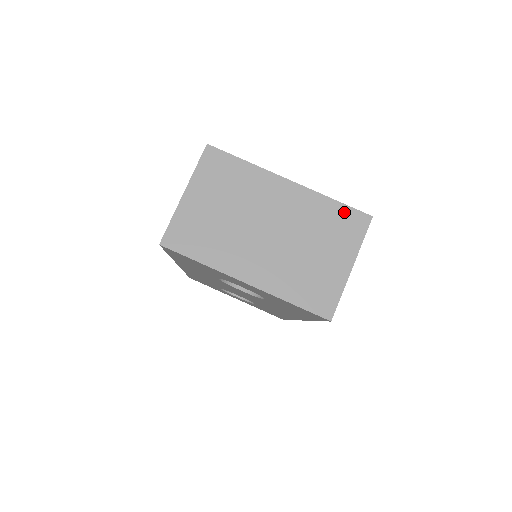
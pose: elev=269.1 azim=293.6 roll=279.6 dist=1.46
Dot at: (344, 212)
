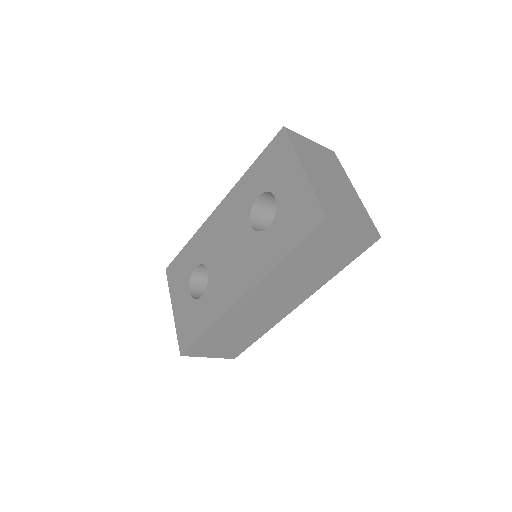
Dot at: (370, 221)
